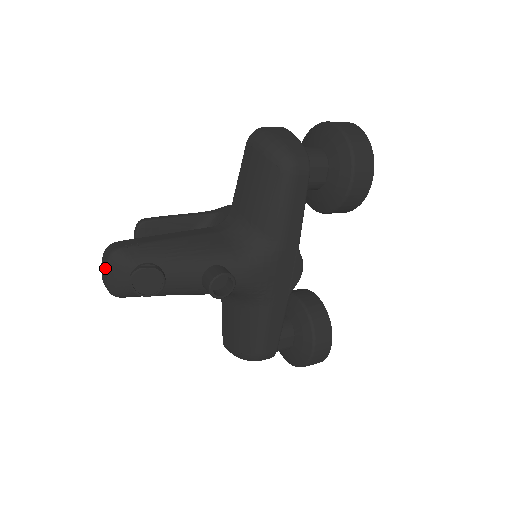
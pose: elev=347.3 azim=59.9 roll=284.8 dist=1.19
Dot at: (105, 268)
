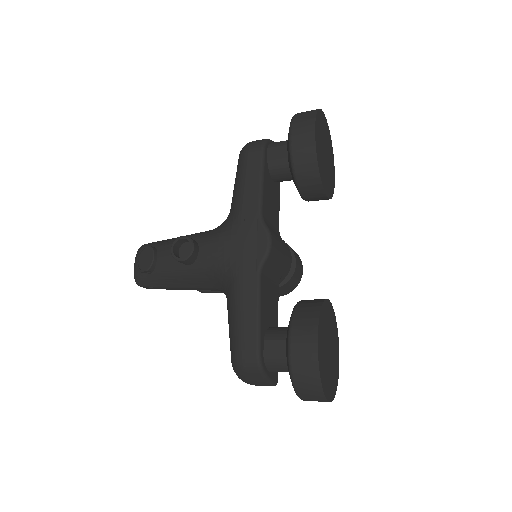
Dot at: occluded
